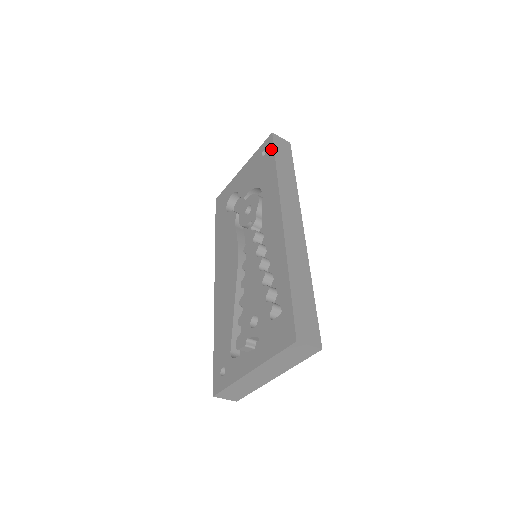
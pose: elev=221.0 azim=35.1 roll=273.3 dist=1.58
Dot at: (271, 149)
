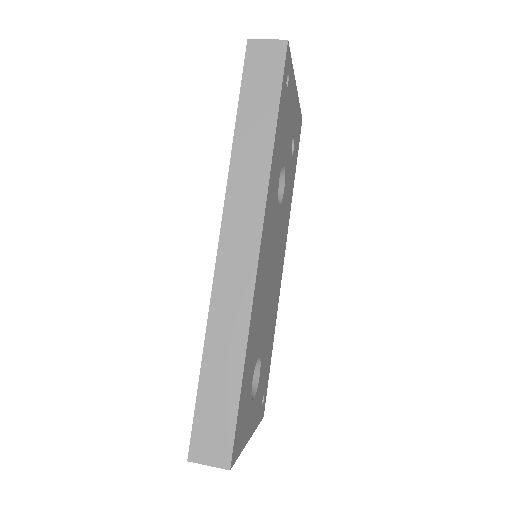
Dot at: (242, 81)
